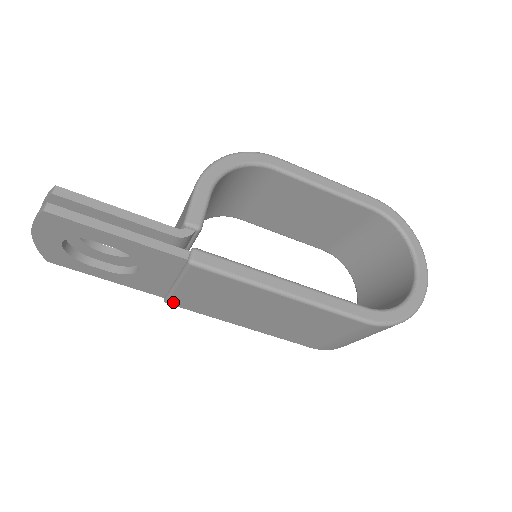
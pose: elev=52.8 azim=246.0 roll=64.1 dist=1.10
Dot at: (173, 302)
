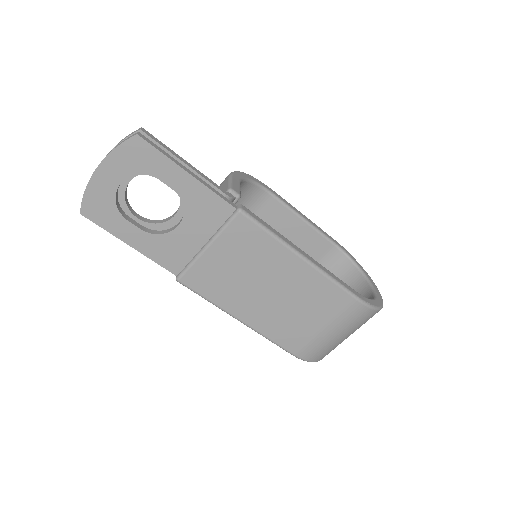
Dot at: (187, 278)
